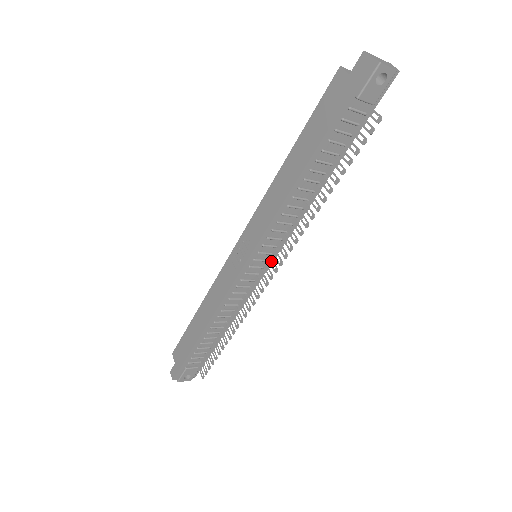
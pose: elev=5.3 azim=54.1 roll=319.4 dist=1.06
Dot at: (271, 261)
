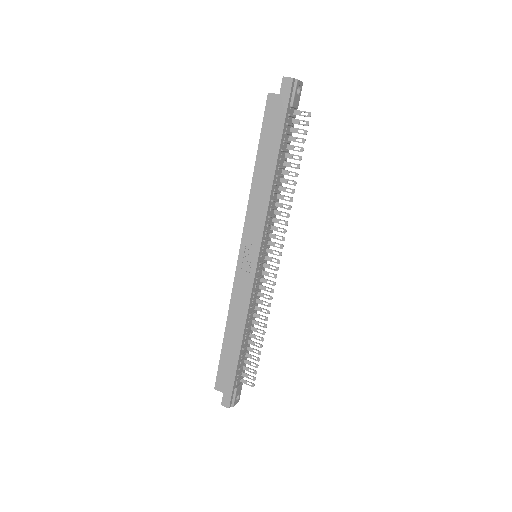
Dot at: (271, 251)
